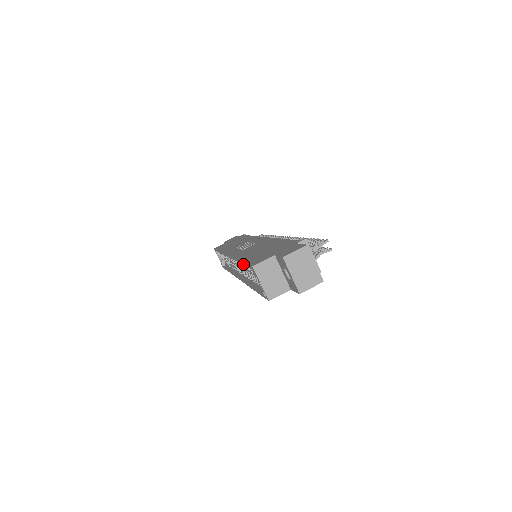
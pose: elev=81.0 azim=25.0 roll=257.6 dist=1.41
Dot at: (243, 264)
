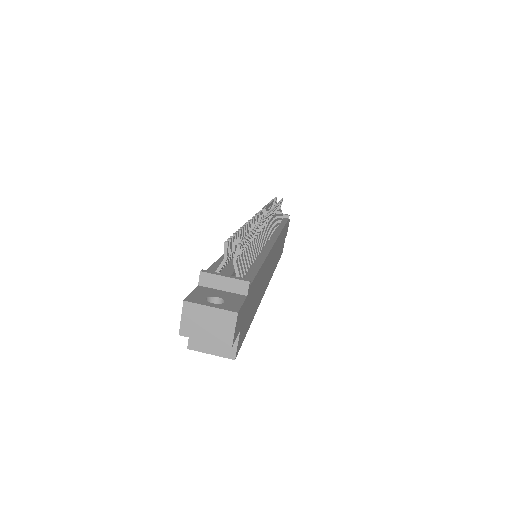
Dot at: occluded
